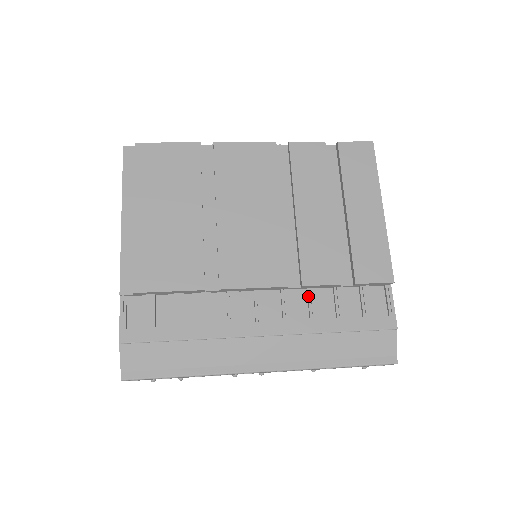
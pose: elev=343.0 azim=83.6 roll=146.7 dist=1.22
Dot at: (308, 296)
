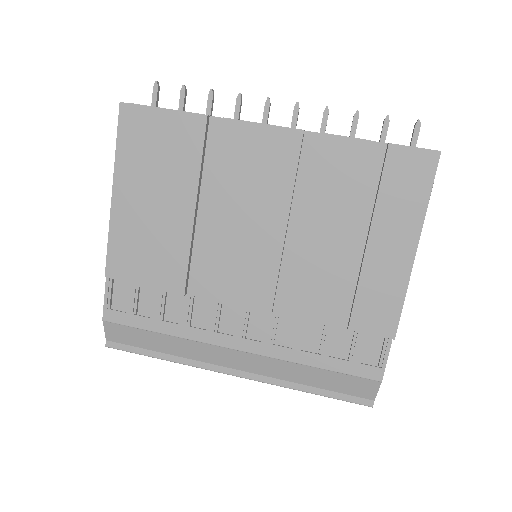
Dot at: (294, 324)
